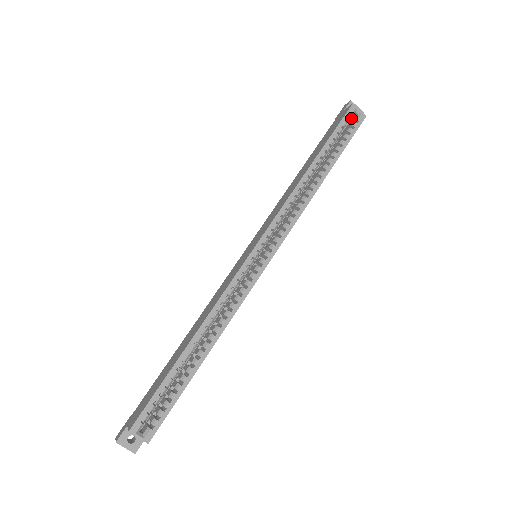
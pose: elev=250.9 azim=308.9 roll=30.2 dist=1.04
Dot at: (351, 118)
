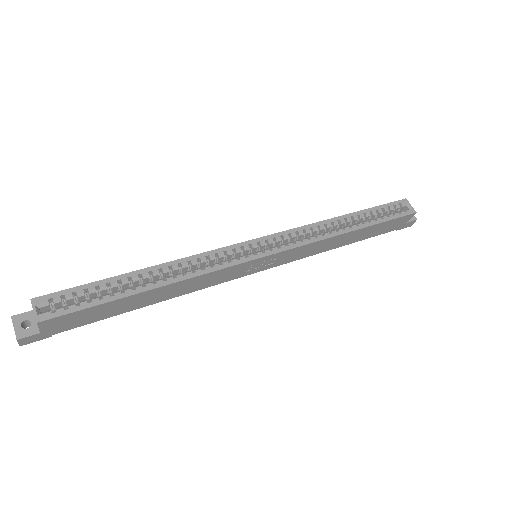
Dot at: occluded
